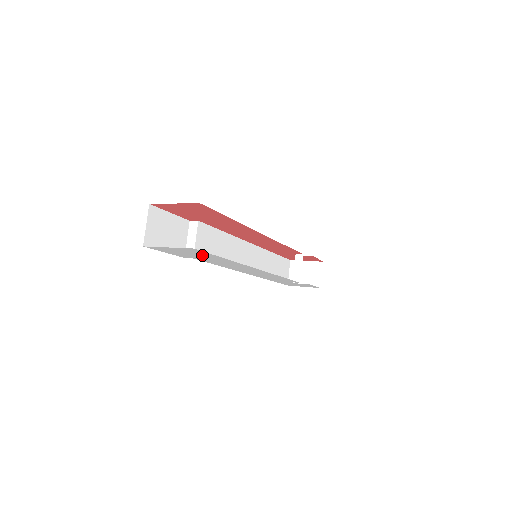
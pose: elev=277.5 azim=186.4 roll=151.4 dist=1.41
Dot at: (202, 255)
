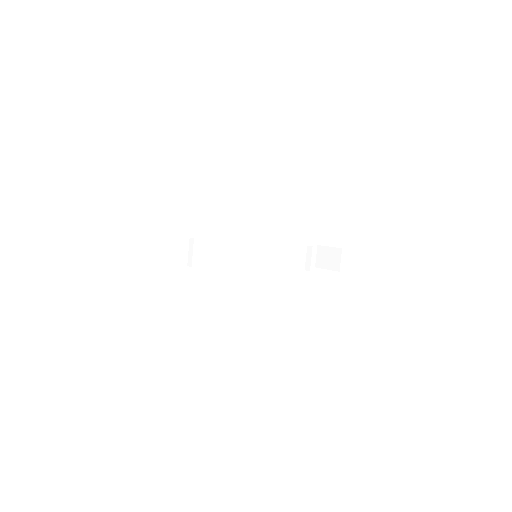
Dot at: occluded
